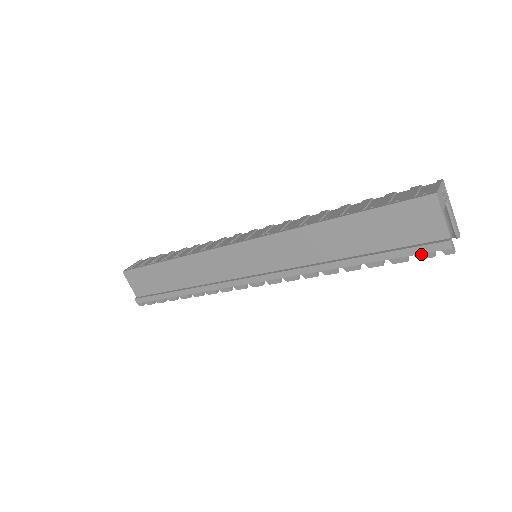
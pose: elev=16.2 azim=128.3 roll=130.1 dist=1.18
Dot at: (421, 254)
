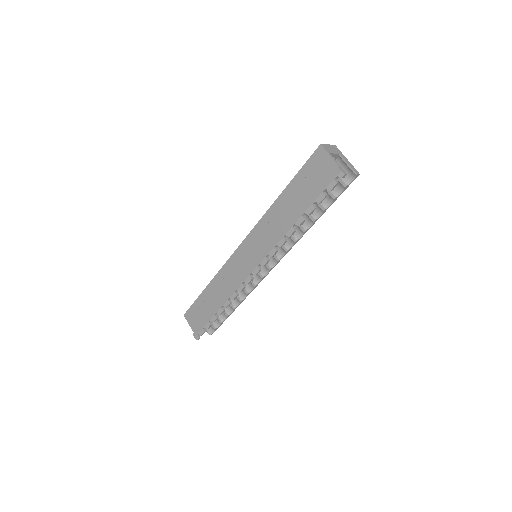
Dot at: (329, 186)
